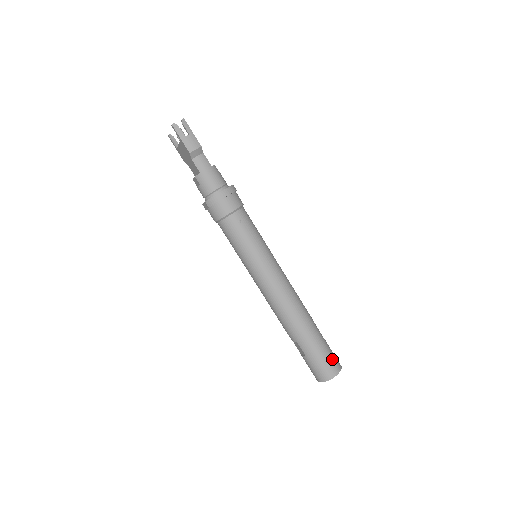
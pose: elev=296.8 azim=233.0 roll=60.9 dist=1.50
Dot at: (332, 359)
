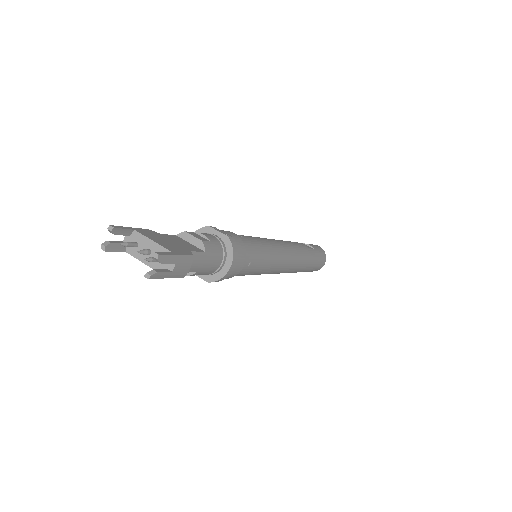
Dot at: (322, 257)
